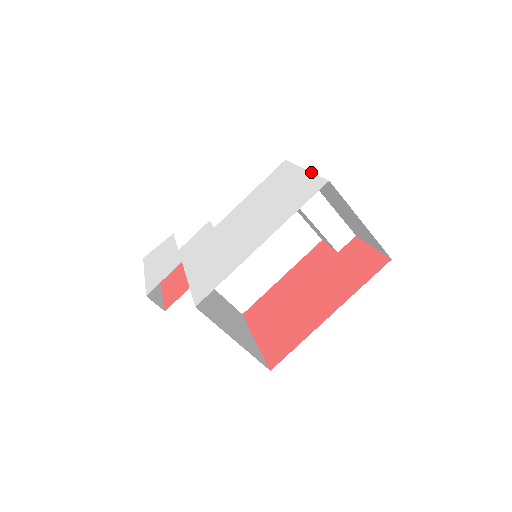
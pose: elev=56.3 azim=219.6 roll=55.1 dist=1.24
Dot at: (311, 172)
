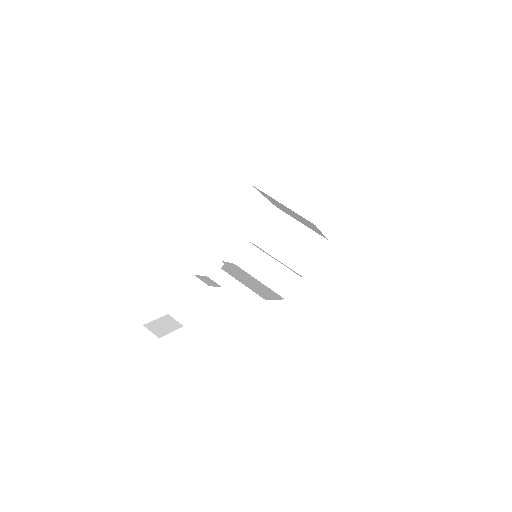
Dot at: (263, 227)
